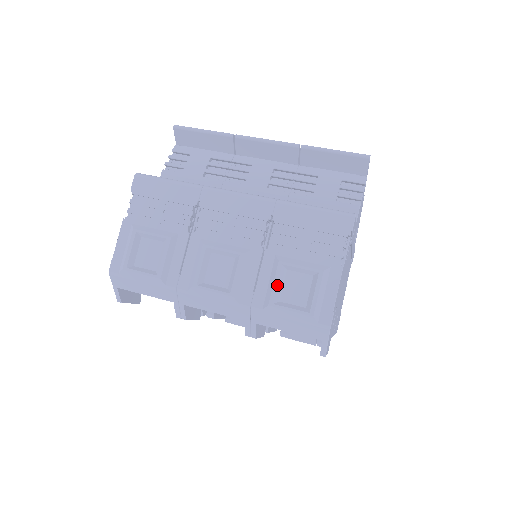
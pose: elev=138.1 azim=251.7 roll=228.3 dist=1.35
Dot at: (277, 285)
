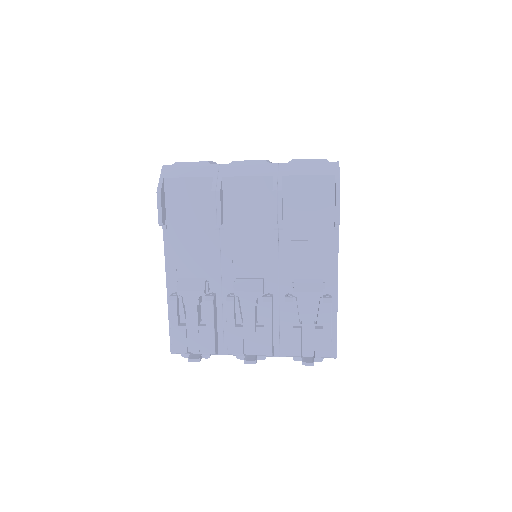
Dot at: occluded
